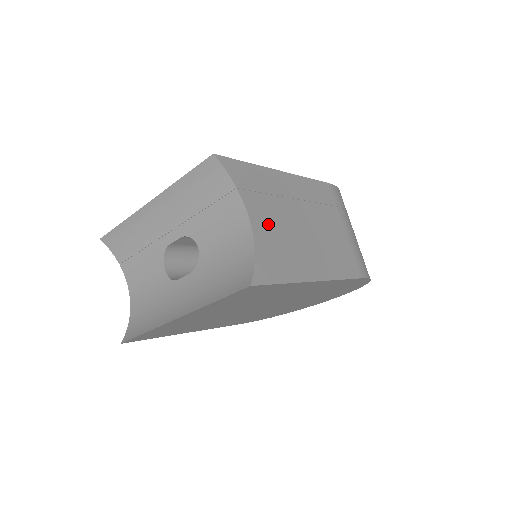
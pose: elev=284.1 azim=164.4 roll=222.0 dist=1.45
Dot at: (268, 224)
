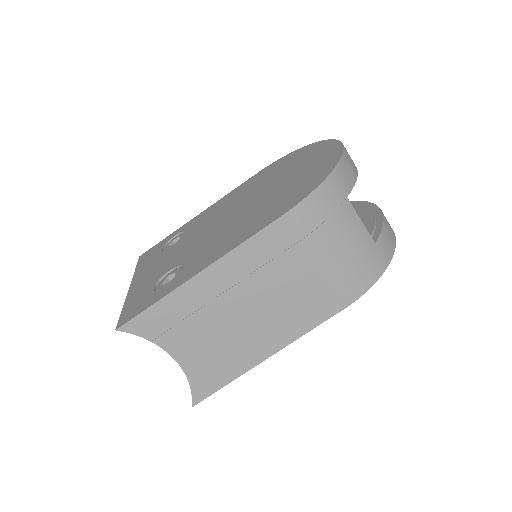
Dot at: (195, 347)
